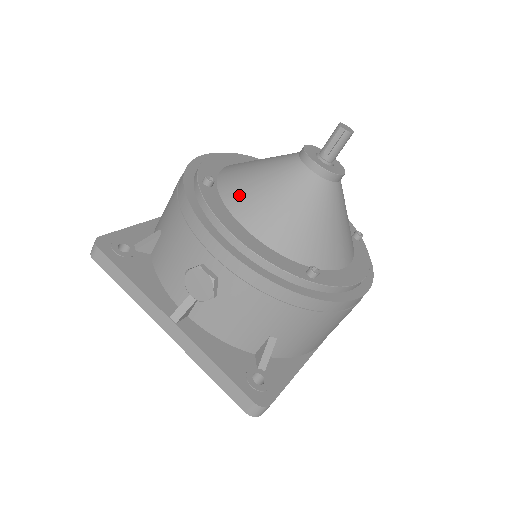
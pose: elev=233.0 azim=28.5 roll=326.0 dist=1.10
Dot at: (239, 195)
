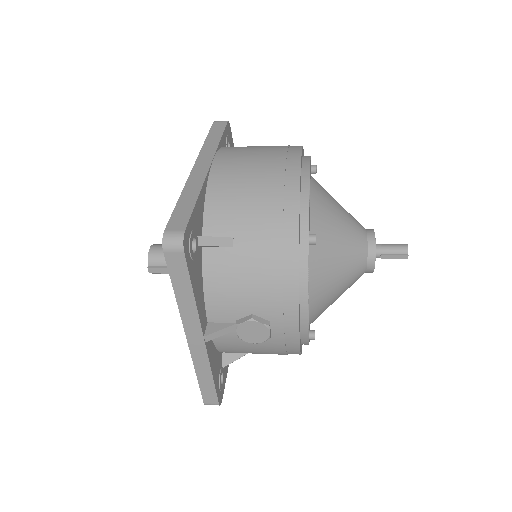
Dot at: (322, 265)
